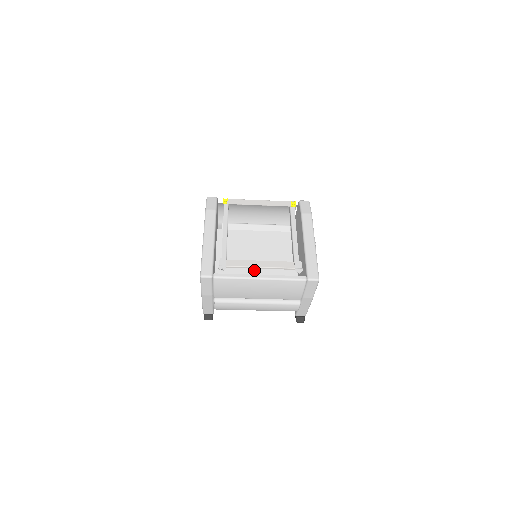
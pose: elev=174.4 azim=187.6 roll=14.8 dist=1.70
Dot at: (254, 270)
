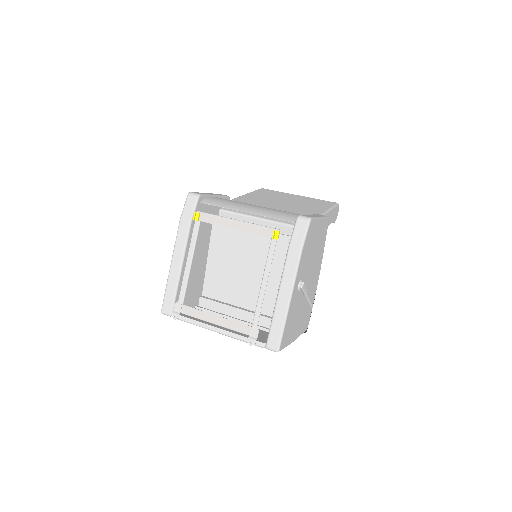
Dot at: (244, 281)
